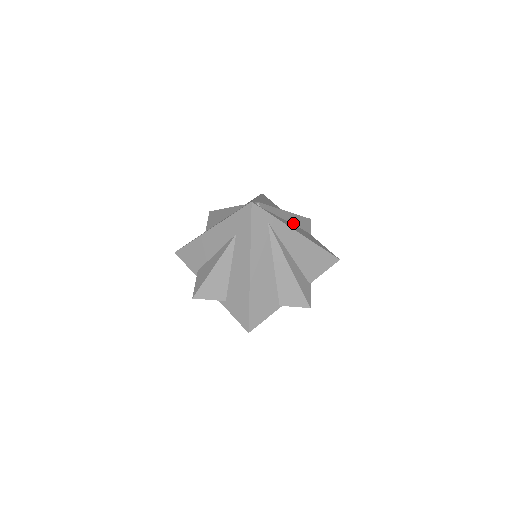
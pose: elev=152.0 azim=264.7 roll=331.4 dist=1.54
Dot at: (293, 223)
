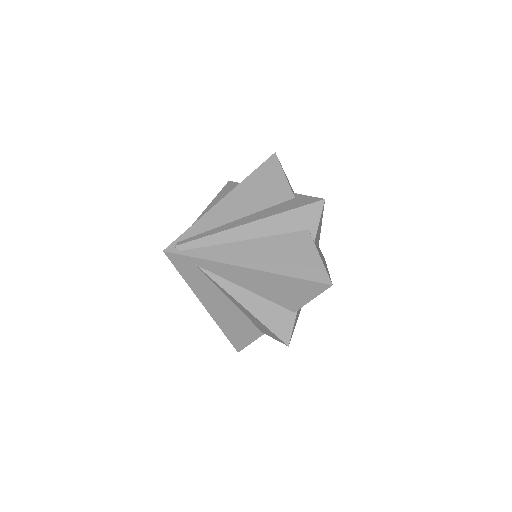
Dot at: (264, 234)
